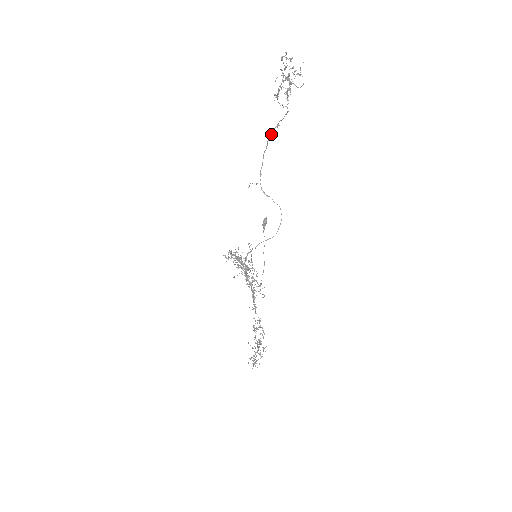
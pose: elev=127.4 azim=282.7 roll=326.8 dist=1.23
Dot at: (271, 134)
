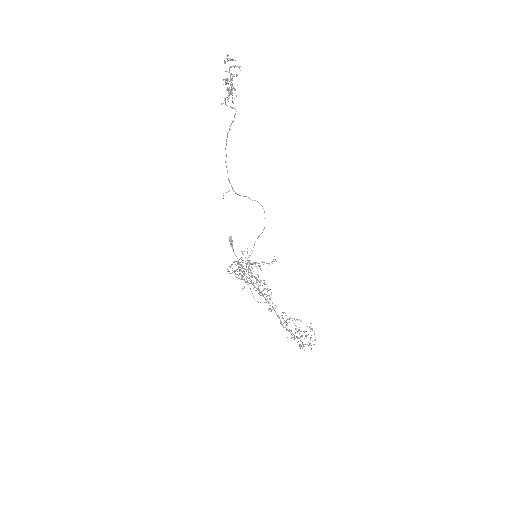
Dot at: (226, 140)
